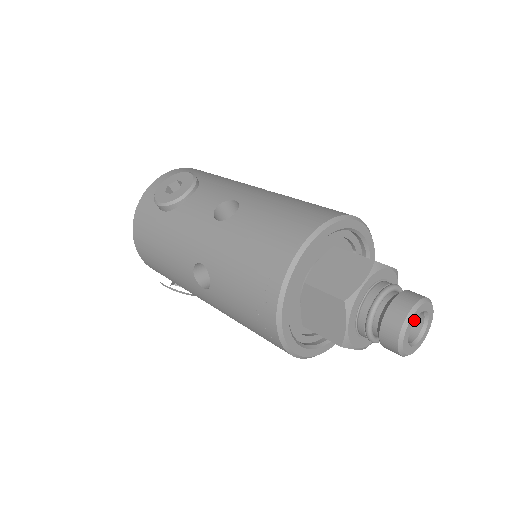
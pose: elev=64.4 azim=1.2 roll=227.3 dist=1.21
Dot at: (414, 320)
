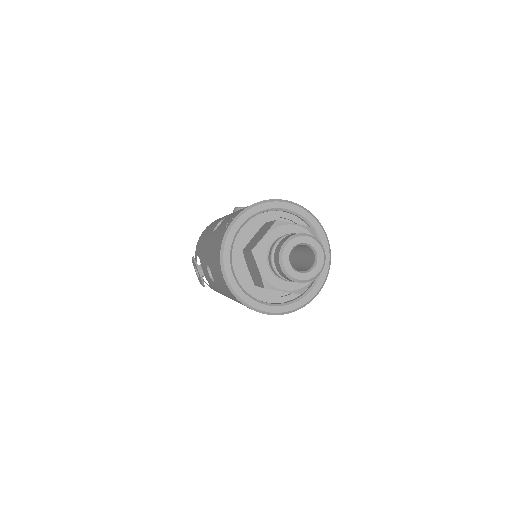
Dot at: (304, 242)
